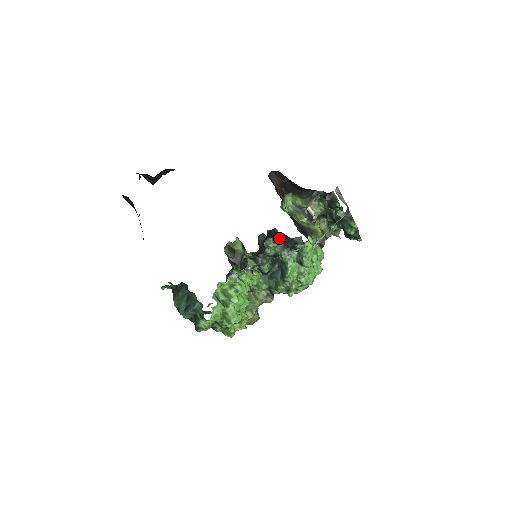
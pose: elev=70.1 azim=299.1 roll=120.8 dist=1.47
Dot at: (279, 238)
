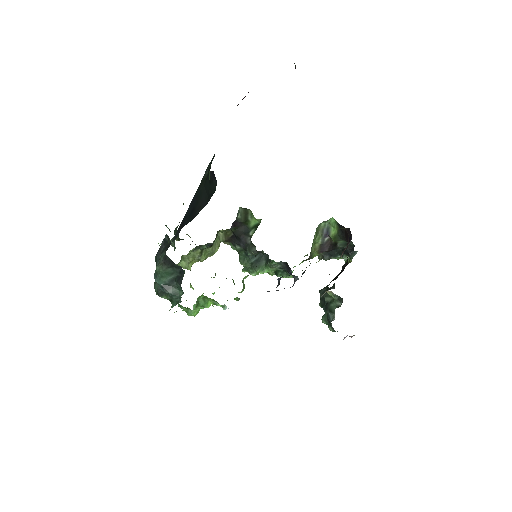
Dot at: (286, 262)
